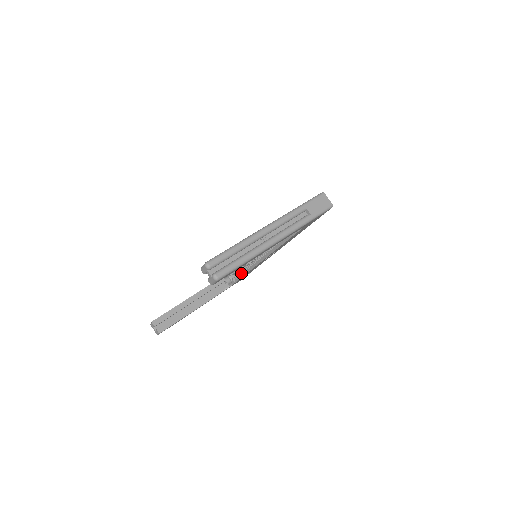
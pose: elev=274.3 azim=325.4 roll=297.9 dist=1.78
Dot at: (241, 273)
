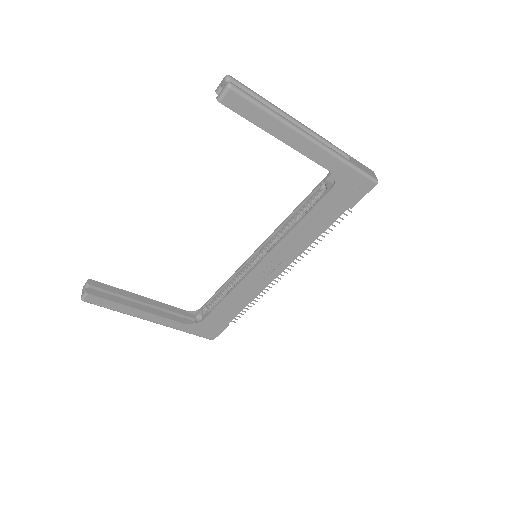
Dot at: occluded
